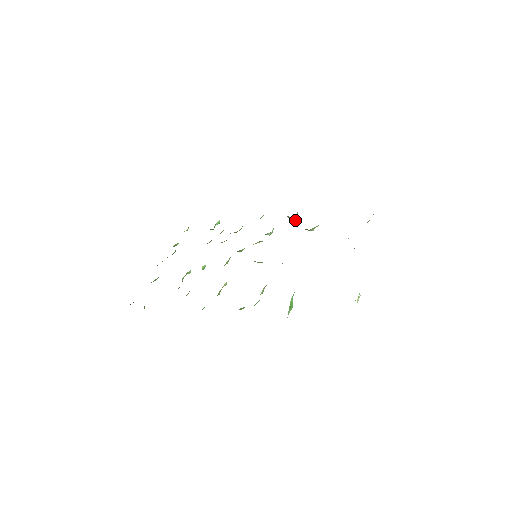
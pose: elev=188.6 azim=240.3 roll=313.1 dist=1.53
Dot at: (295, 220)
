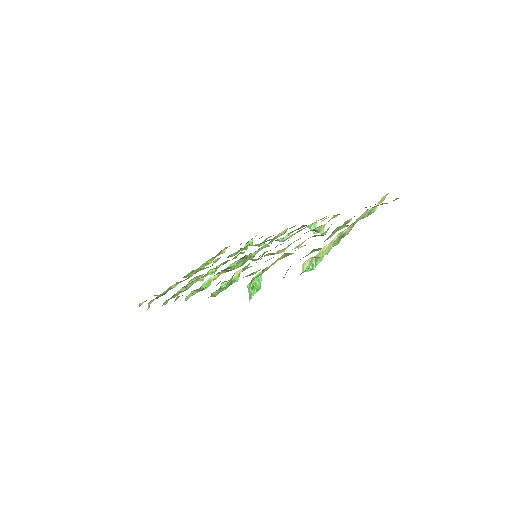
Dot at: occluded
